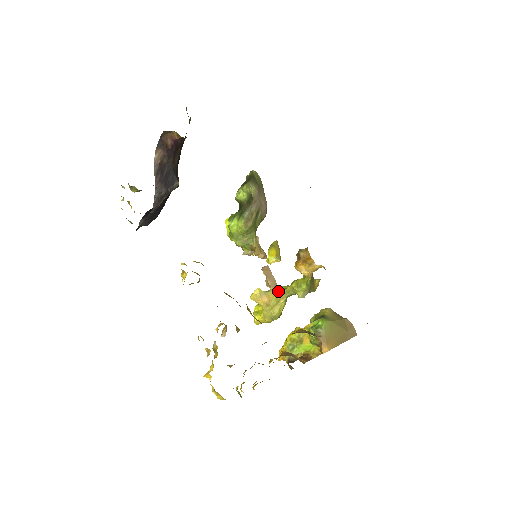
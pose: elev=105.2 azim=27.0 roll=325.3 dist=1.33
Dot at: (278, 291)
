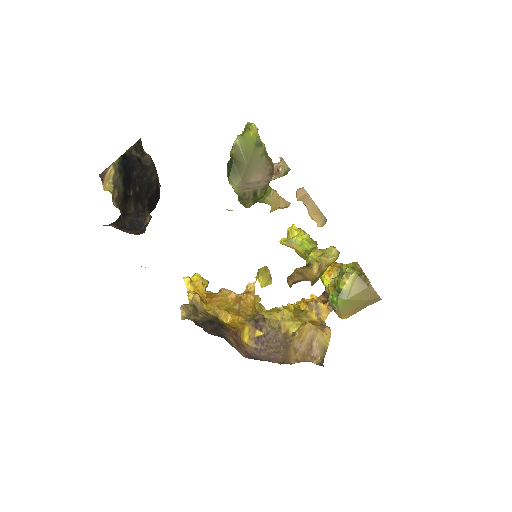
Dot at: (302, 247)
